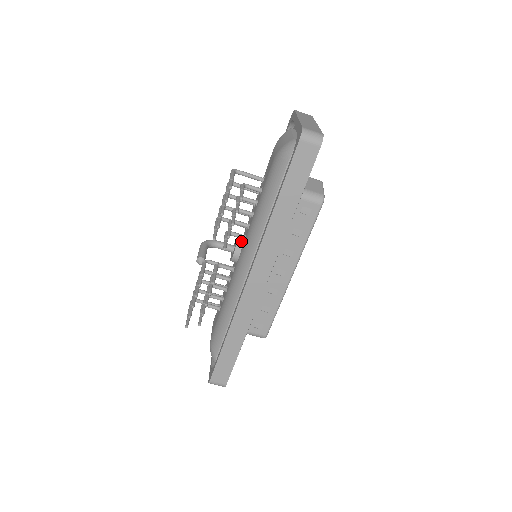
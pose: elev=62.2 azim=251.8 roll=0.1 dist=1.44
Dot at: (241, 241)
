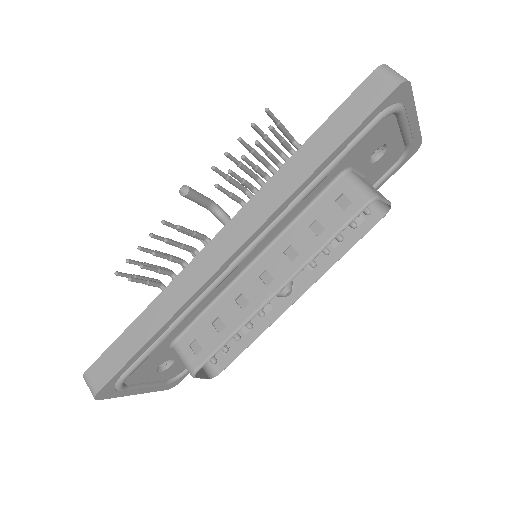
Dot at: occluded
